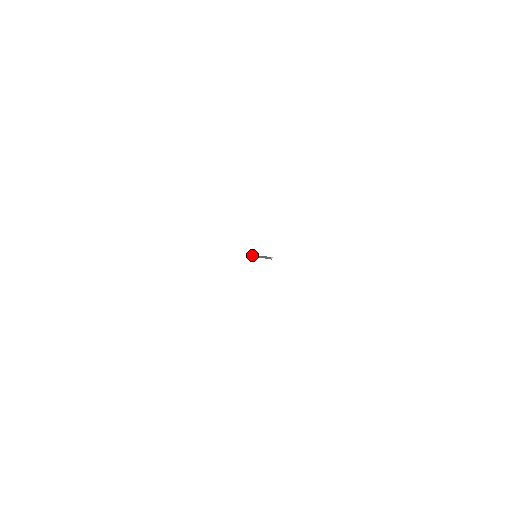
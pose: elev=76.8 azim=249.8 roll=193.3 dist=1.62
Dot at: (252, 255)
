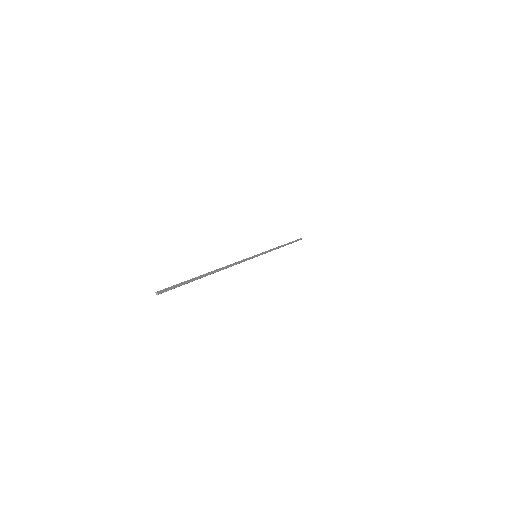
Dot at: (271, 250)
